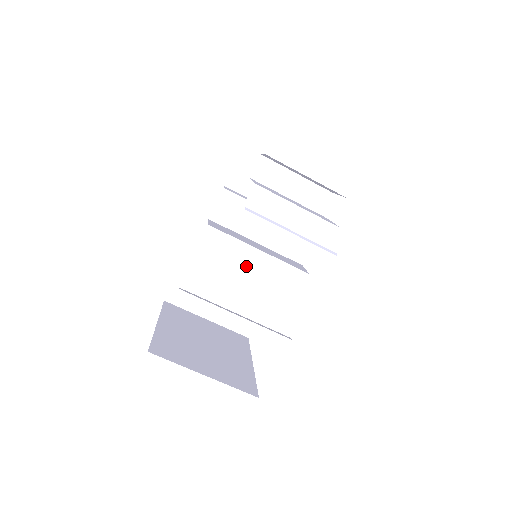
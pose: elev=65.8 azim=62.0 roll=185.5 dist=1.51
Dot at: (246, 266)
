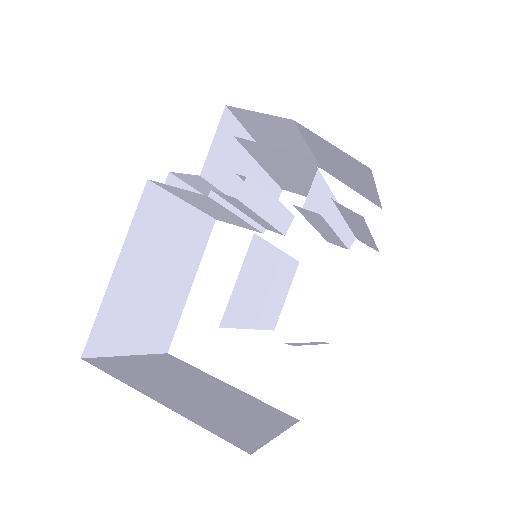
Dot at: (269, 275)
